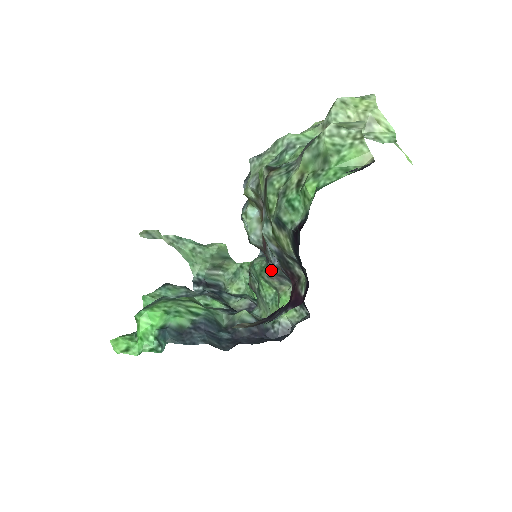
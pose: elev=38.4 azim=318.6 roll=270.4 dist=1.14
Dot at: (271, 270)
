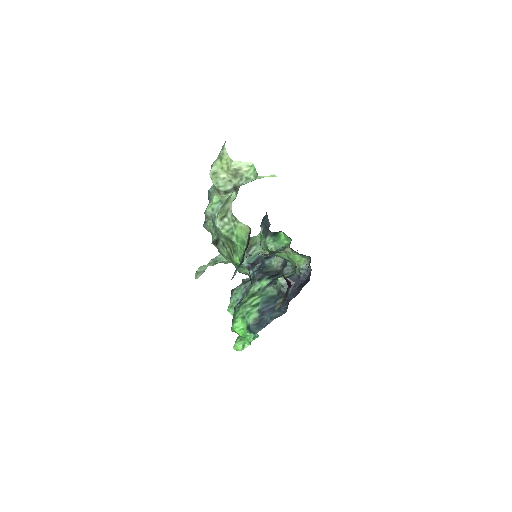
Dot at: occluded
